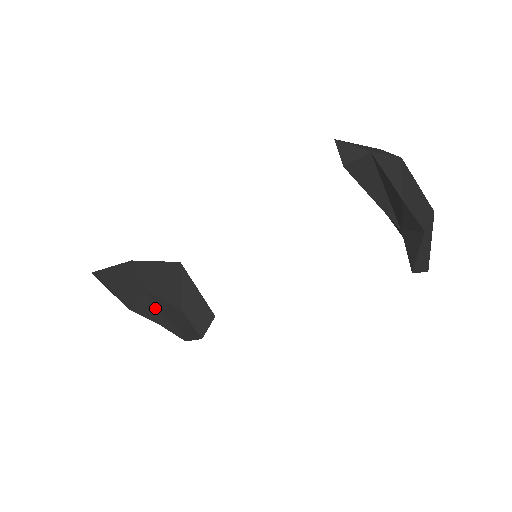
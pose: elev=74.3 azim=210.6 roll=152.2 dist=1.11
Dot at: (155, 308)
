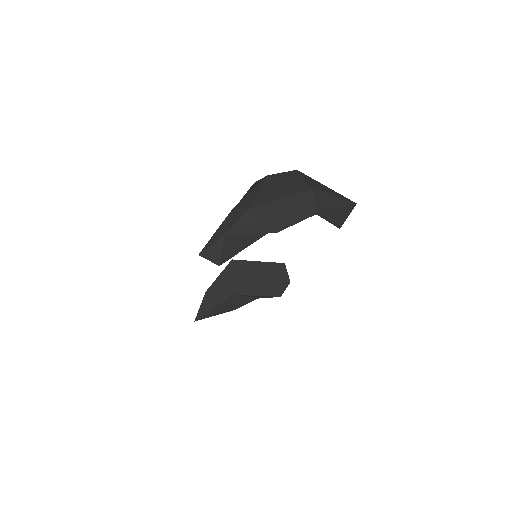
Dot at: (246, 296)
